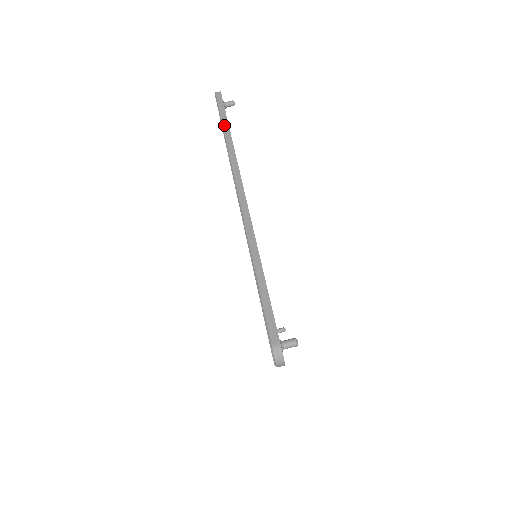
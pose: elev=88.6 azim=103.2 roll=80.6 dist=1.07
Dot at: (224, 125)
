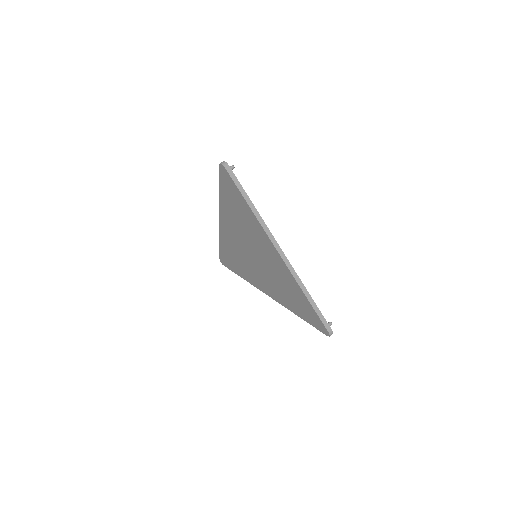
Dot at: occluded
